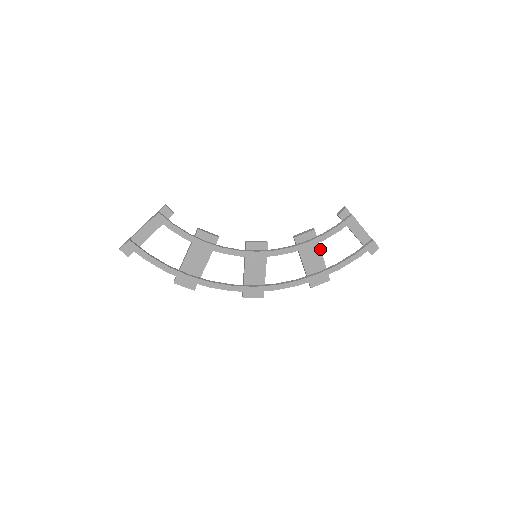
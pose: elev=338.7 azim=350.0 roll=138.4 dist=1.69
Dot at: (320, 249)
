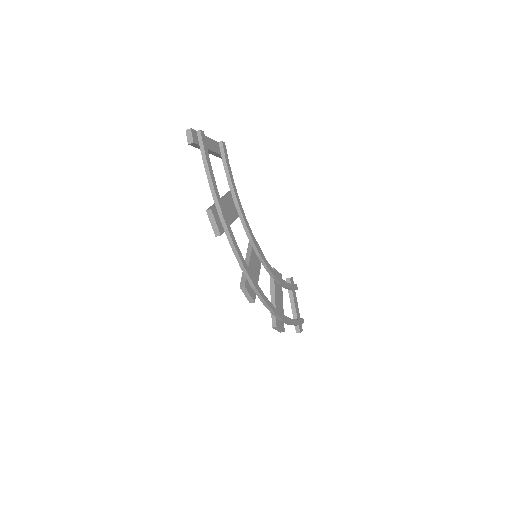
Dot at: (282, 295)
